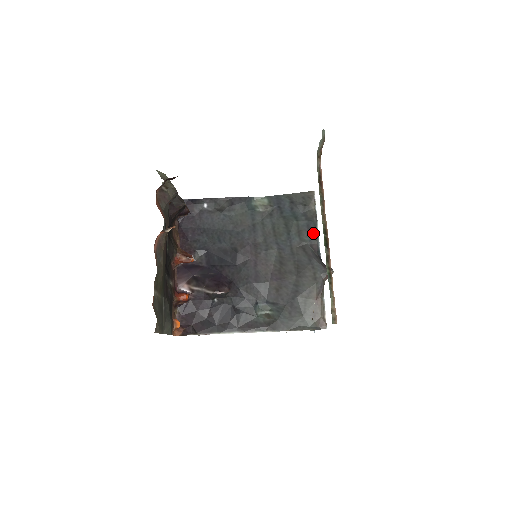
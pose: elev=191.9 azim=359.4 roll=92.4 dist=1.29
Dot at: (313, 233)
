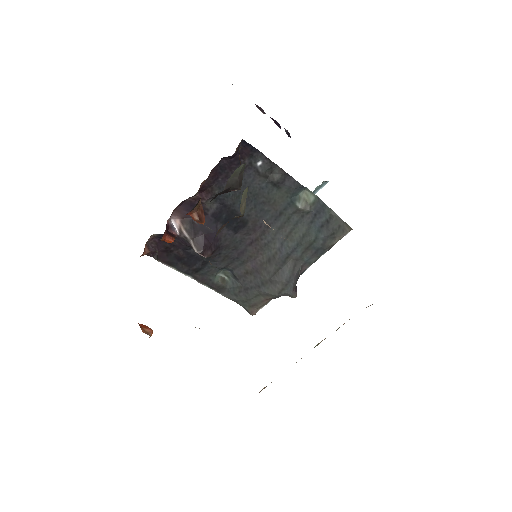
Dot at: (314, 259)
